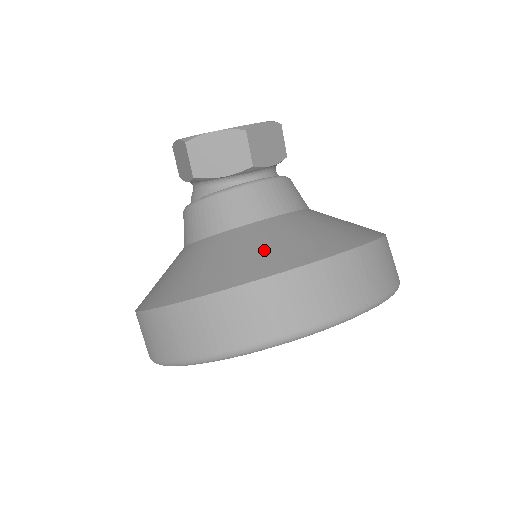
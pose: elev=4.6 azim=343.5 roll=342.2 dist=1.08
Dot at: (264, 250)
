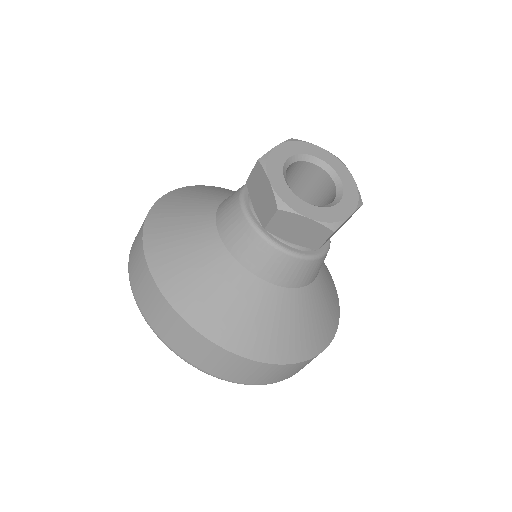
Dot at: (189, 272)
